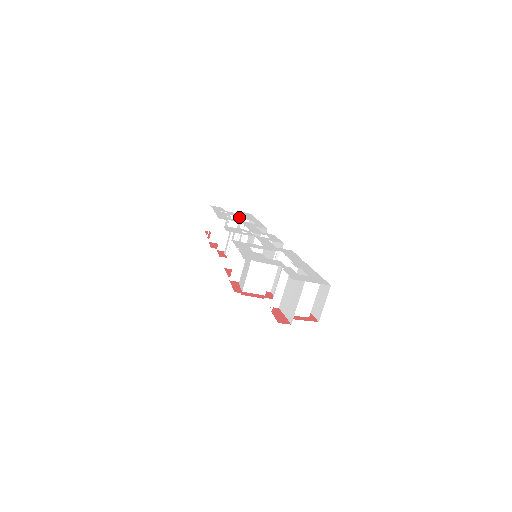
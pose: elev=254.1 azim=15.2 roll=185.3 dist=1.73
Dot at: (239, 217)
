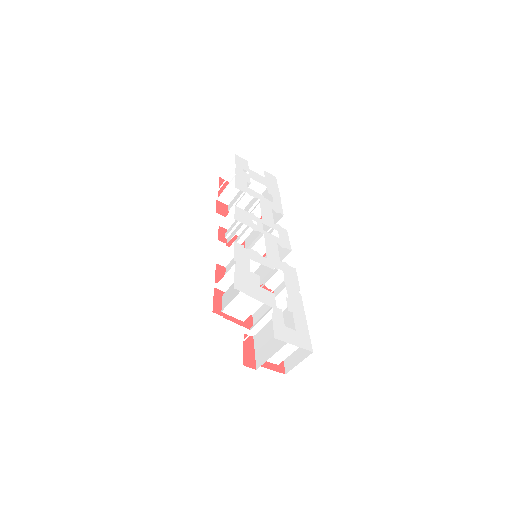
Dot at: occluded
